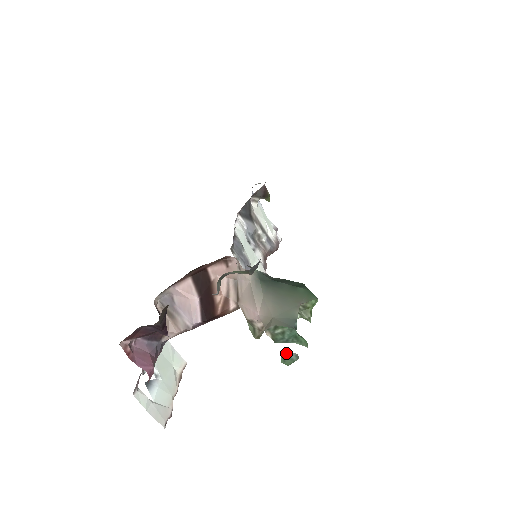
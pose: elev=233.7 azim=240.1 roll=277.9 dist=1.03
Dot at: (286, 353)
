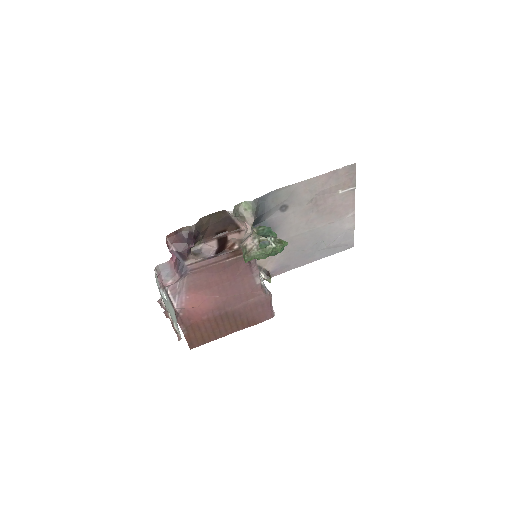
Dot at: (263, 241)
